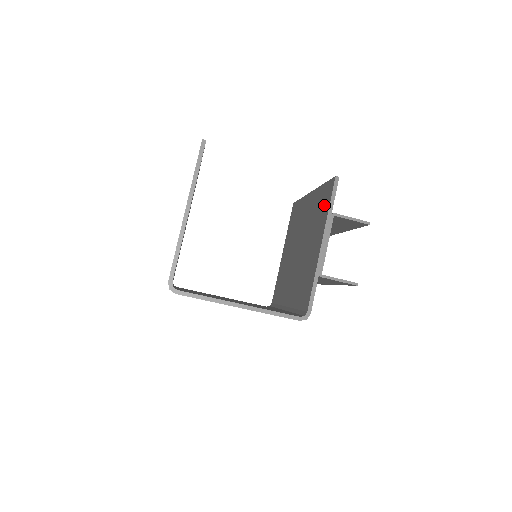
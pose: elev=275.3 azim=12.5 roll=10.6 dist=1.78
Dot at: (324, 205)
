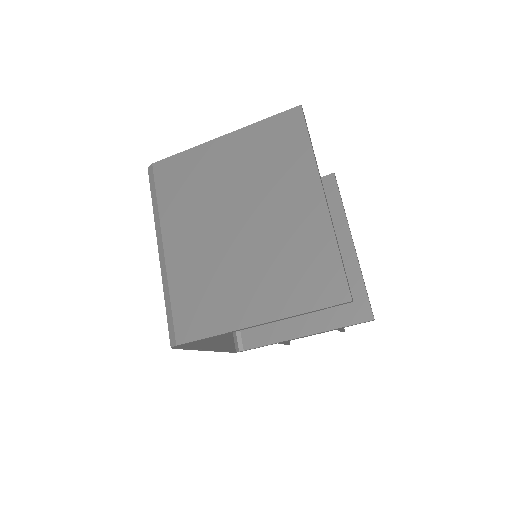
Dot at: (342, 310)
